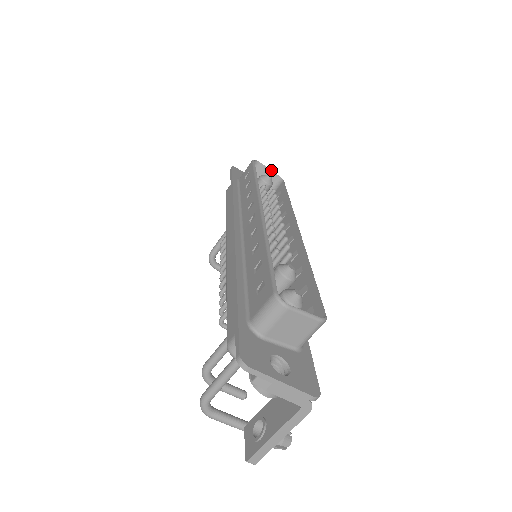
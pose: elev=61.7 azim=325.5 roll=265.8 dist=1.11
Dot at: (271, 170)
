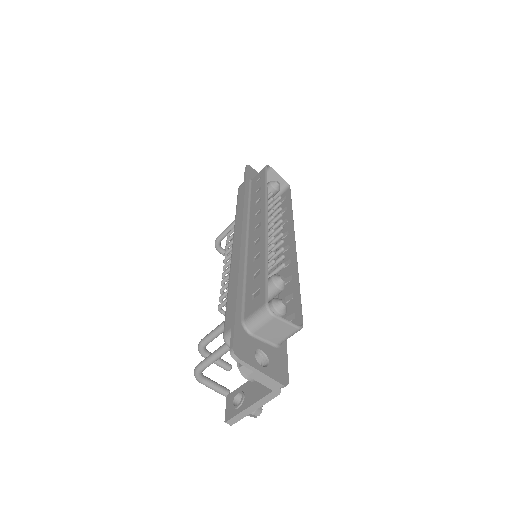
Dot at: occluded
